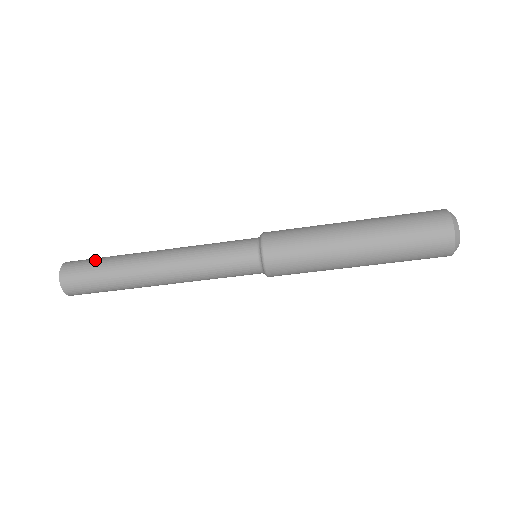
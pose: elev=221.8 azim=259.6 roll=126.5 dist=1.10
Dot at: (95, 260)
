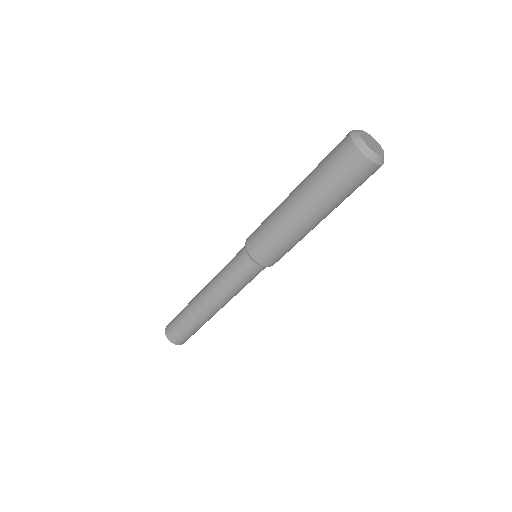
Dot at: occluded
